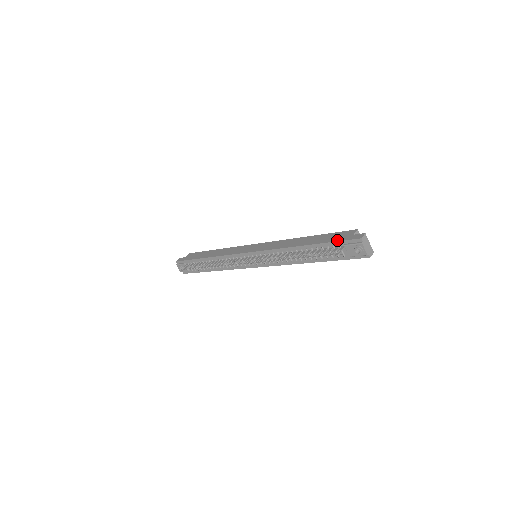
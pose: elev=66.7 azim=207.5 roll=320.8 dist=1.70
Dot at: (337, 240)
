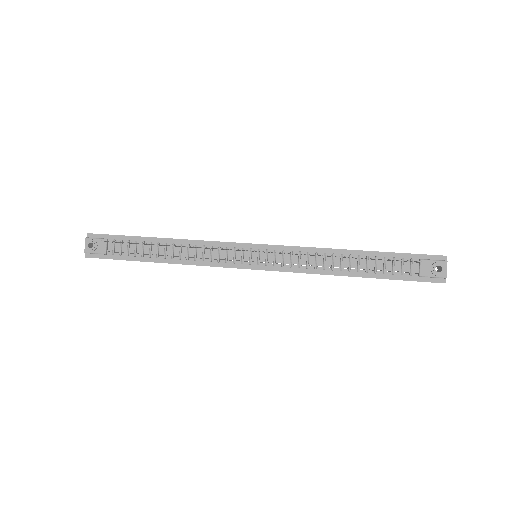
Dot at: (410, 253)
